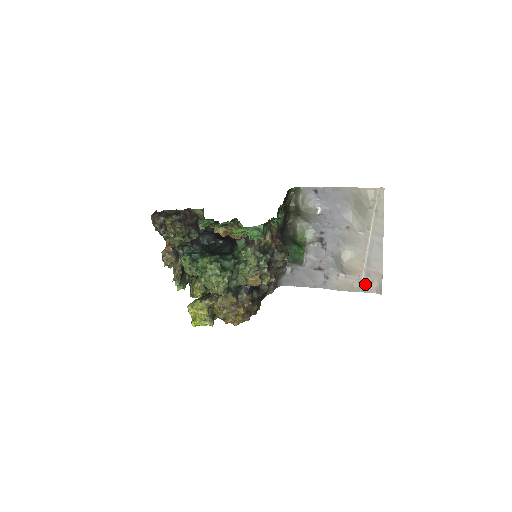
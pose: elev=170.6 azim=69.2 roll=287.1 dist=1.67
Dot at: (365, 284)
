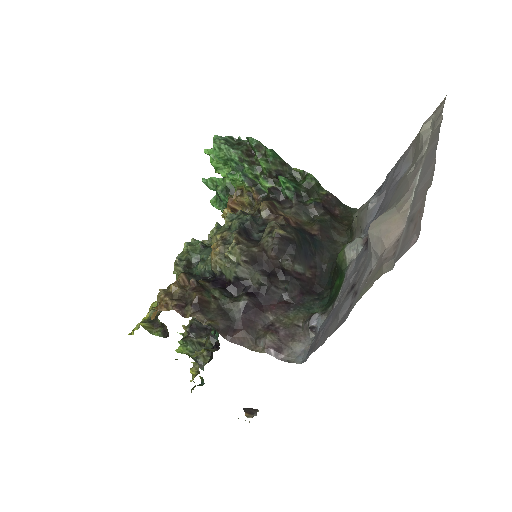
Dot at: (403, 244)
